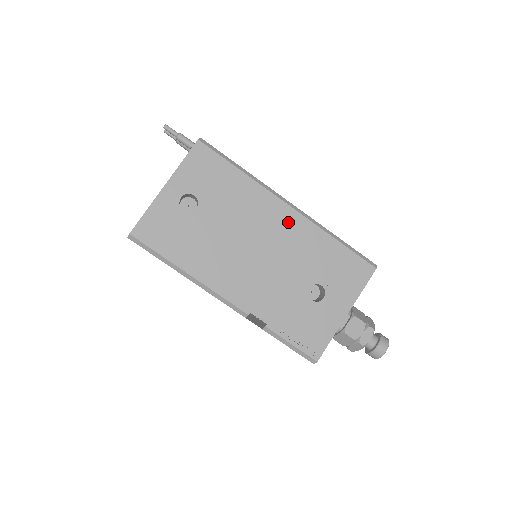
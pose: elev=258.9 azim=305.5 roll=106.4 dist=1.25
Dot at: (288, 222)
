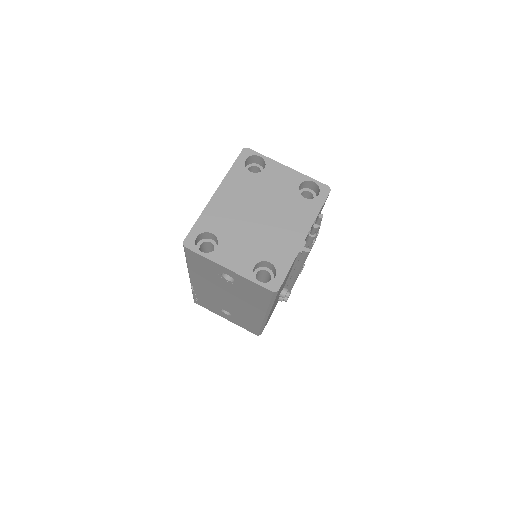
Dot at: (254, 314)
